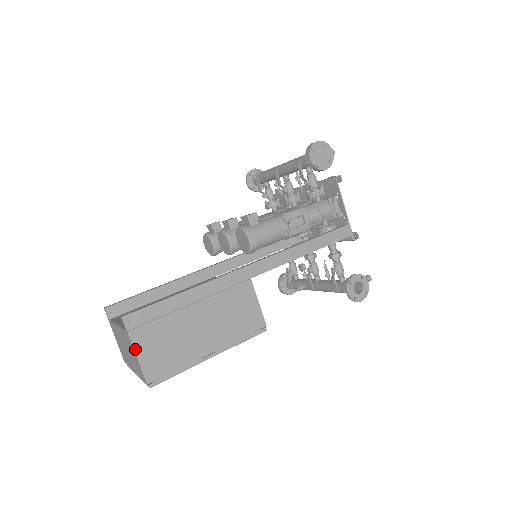
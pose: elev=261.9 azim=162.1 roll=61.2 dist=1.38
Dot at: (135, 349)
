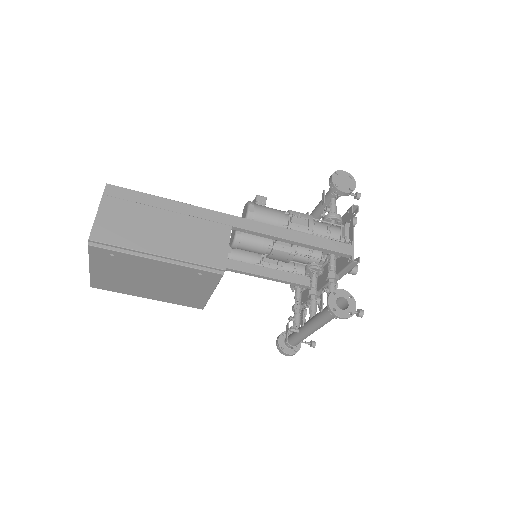
Dot at: (99, 209)
